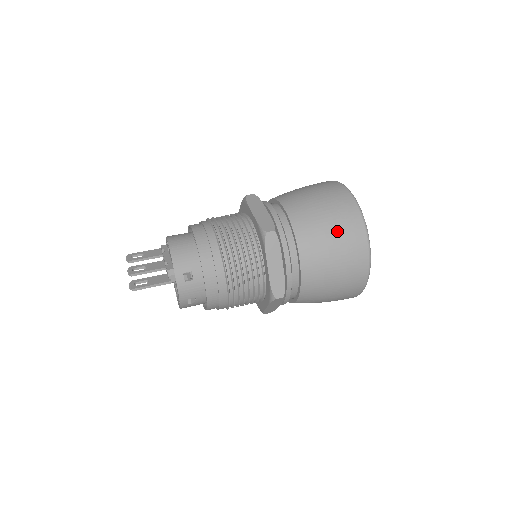
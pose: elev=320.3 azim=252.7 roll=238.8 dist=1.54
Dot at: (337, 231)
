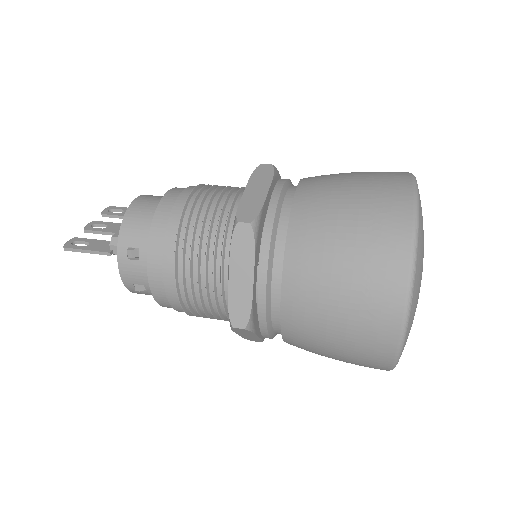
Dot at: (356, 253)
